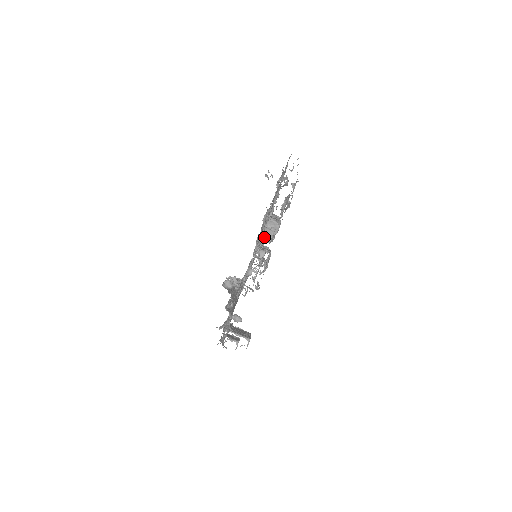
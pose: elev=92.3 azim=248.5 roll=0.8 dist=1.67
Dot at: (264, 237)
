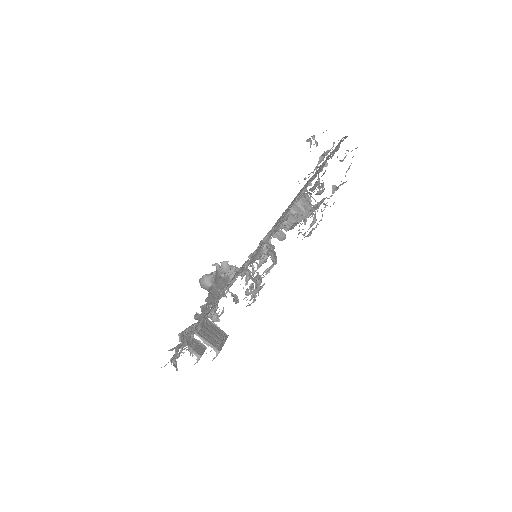
Dot at: occluded
